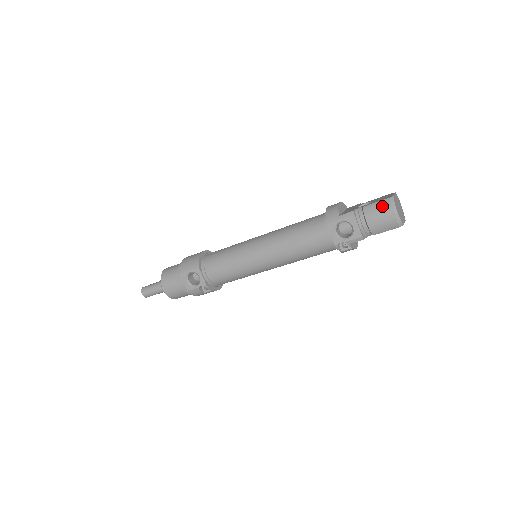
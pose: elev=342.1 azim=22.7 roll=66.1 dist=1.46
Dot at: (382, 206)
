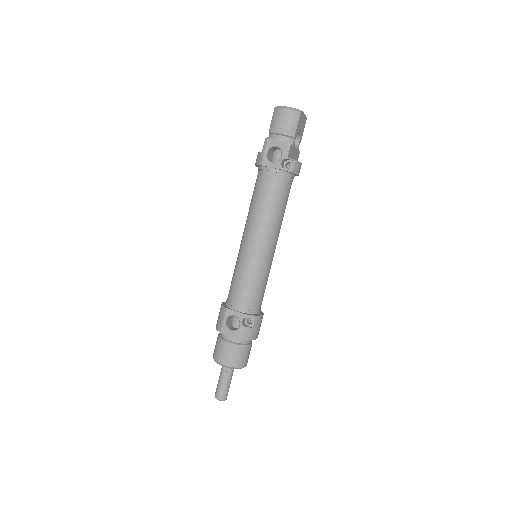
Dot at: (276, 115)
